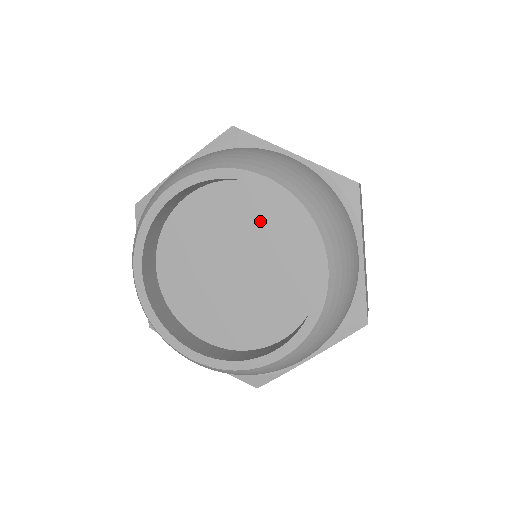
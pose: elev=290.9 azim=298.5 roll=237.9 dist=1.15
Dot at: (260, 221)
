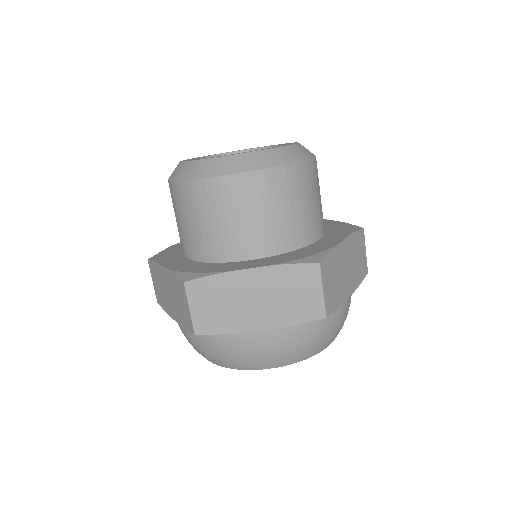
Dot at: occluded
